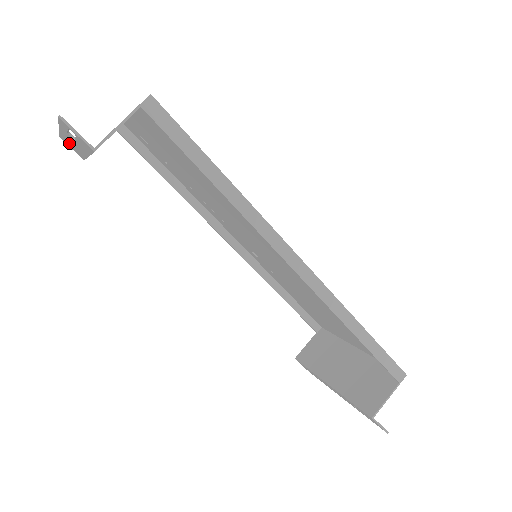
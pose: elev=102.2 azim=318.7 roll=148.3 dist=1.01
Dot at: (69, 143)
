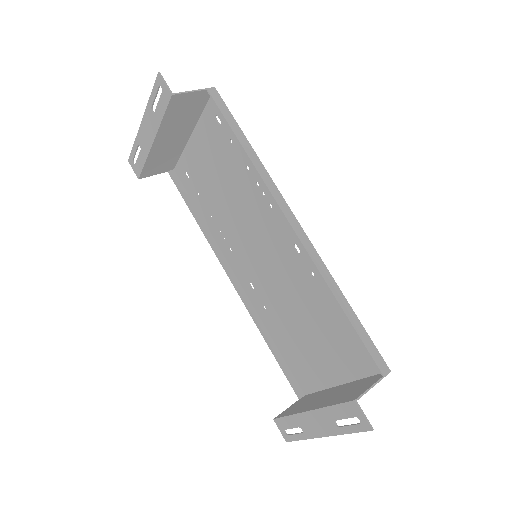
Dot at: occluded
